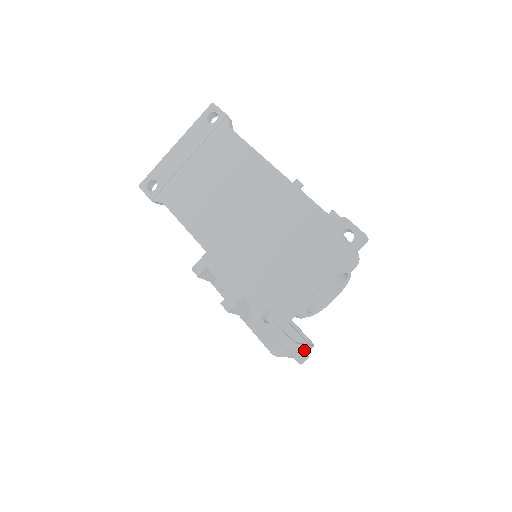
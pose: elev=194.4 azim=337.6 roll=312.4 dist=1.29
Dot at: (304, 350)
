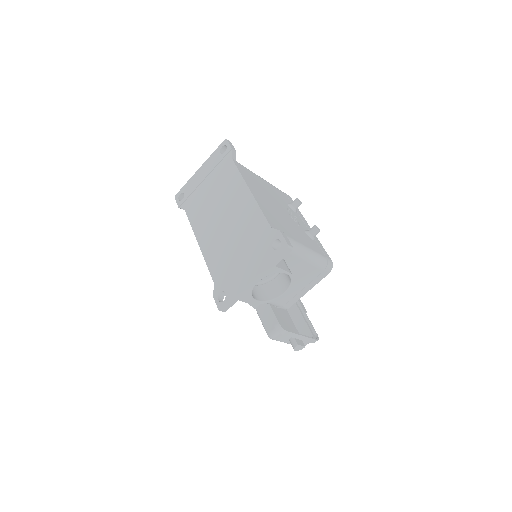
Dot at: (304, 340)
